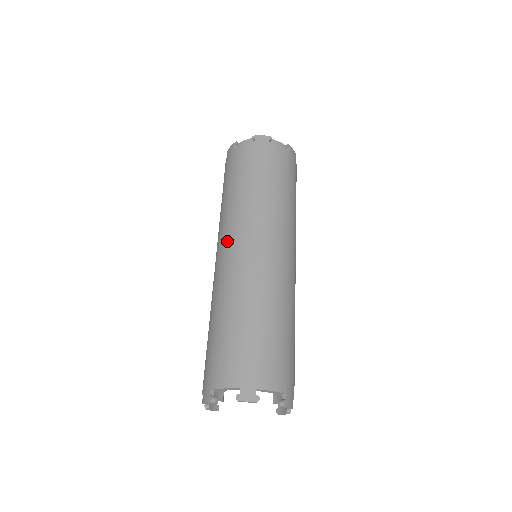
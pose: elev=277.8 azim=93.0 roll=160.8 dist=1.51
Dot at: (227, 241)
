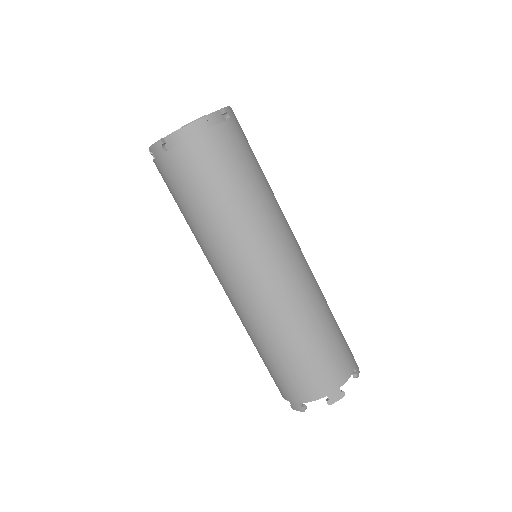
Dot at: (234, 275)
